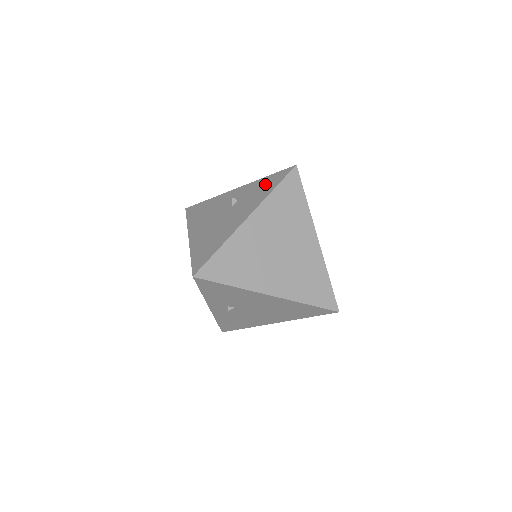
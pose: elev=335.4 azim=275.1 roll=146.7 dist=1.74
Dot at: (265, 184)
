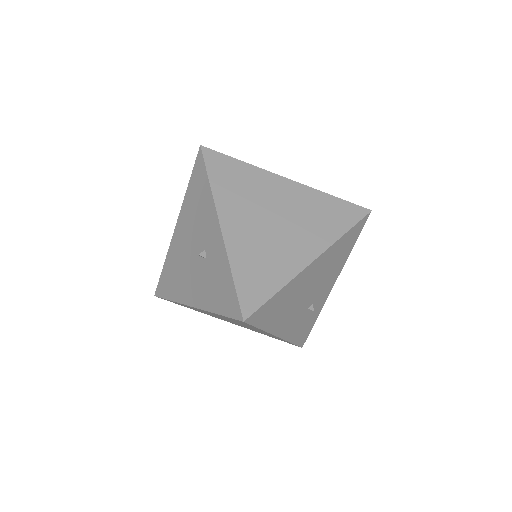
Dot at: (221, 287)
